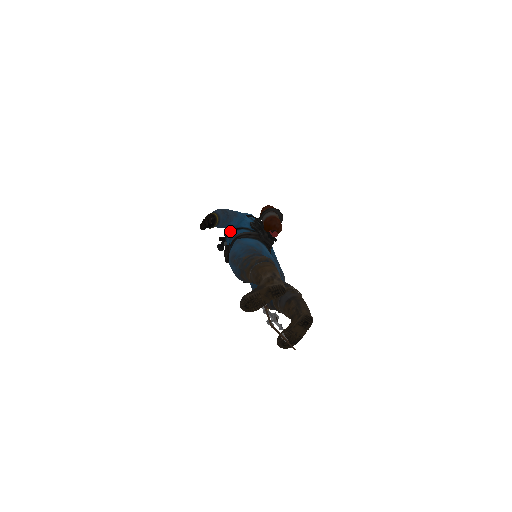
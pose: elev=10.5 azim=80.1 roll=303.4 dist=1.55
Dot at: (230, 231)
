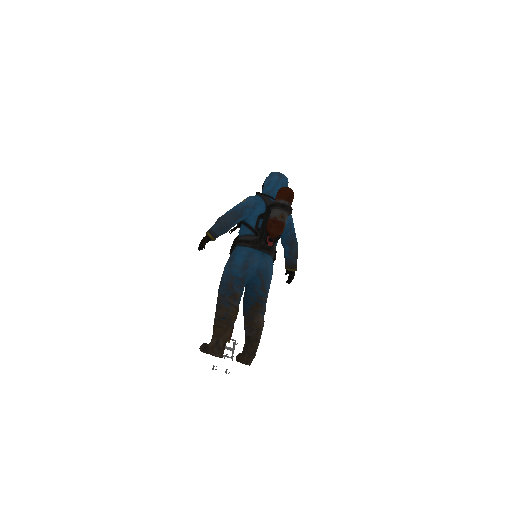
Dot at: (242, 221)
